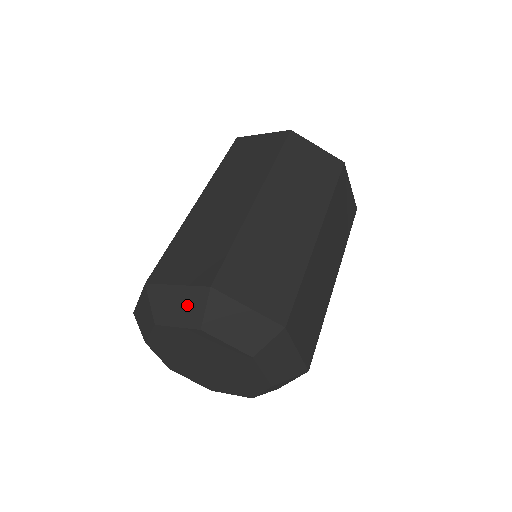
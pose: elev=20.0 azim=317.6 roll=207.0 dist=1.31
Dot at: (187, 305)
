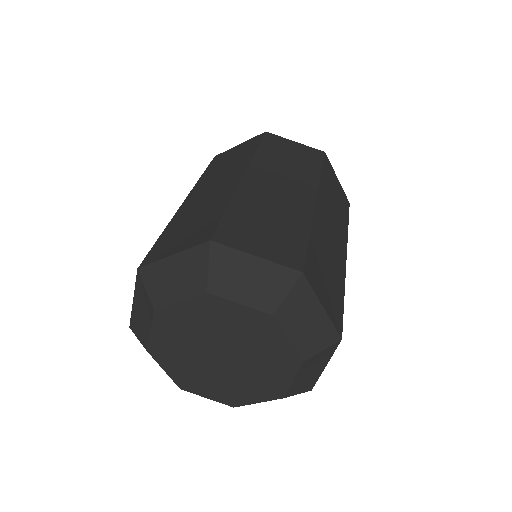
Dot at: (264, 283)
